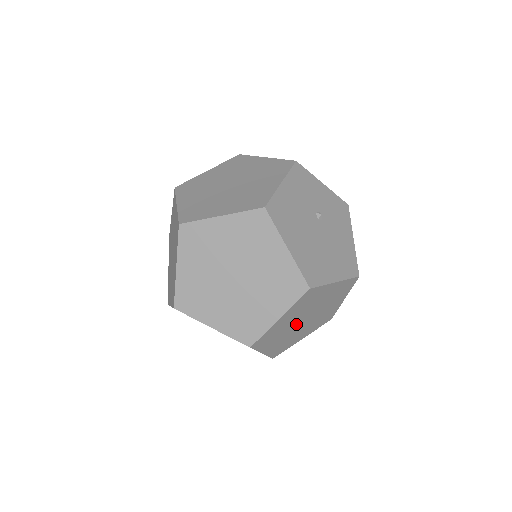
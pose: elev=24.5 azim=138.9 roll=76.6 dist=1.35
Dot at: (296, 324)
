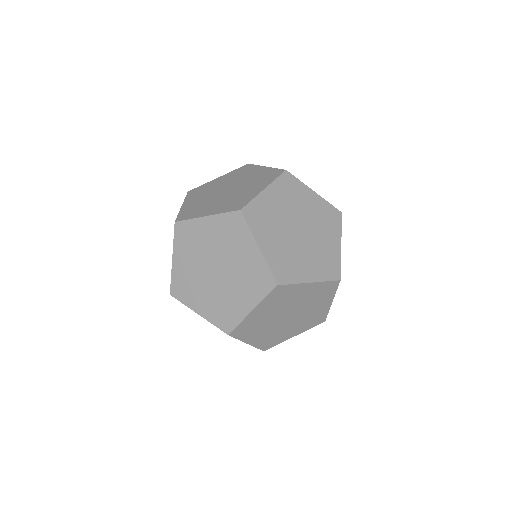
Dot at: (285, 311)
